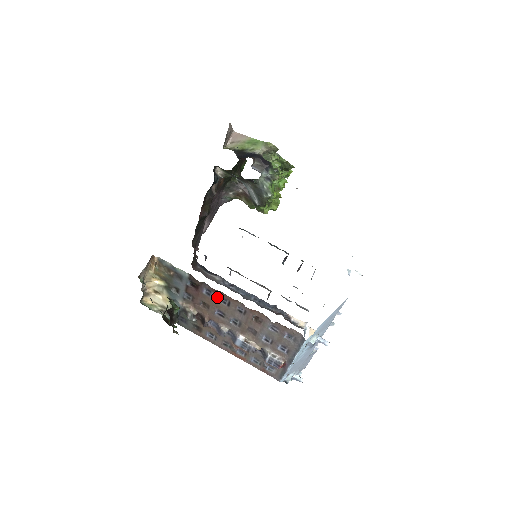
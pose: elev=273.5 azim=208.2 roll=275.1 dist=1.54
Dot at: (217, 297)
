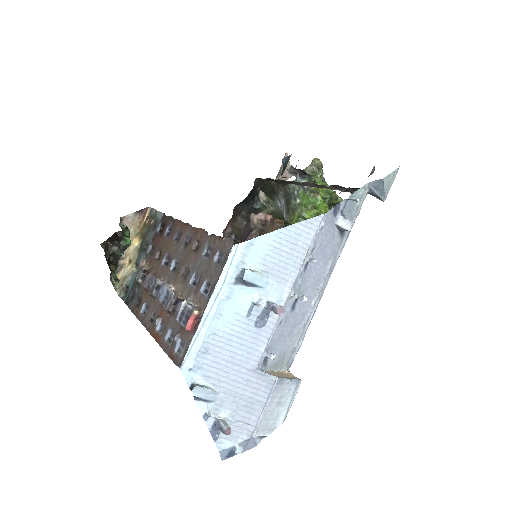
Dot at: (174, 233)
